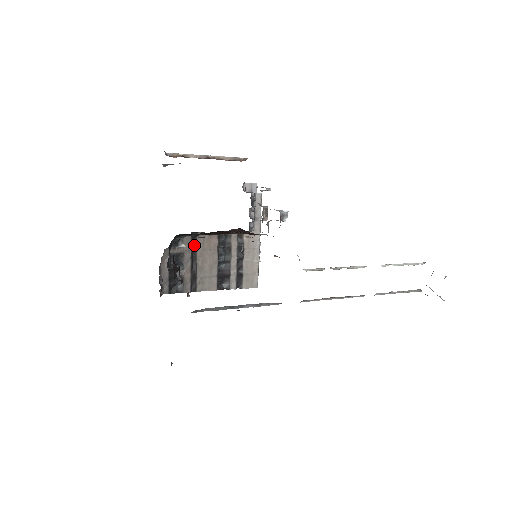
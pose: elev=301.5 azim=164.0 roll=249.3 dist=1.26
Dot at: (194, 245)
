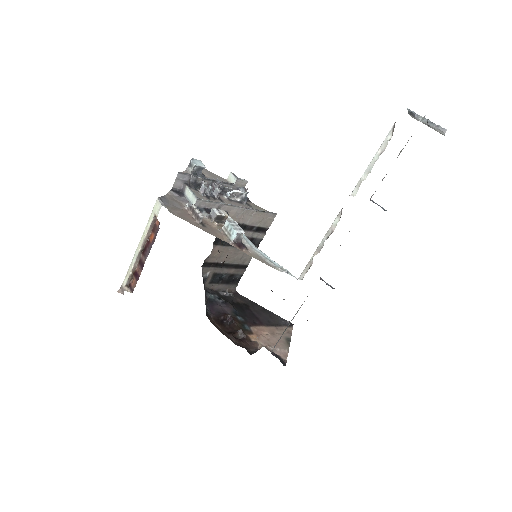
Dot at: (212, 264)
